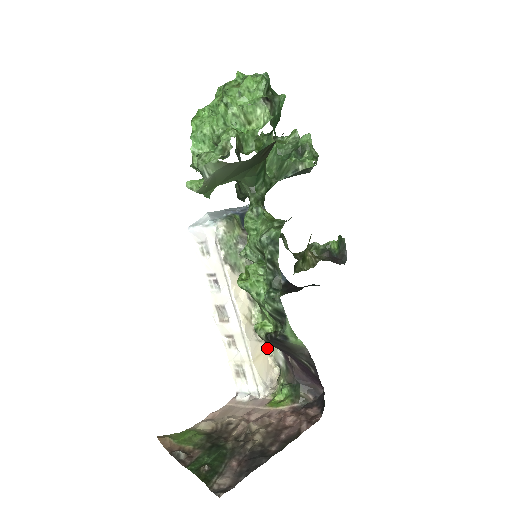
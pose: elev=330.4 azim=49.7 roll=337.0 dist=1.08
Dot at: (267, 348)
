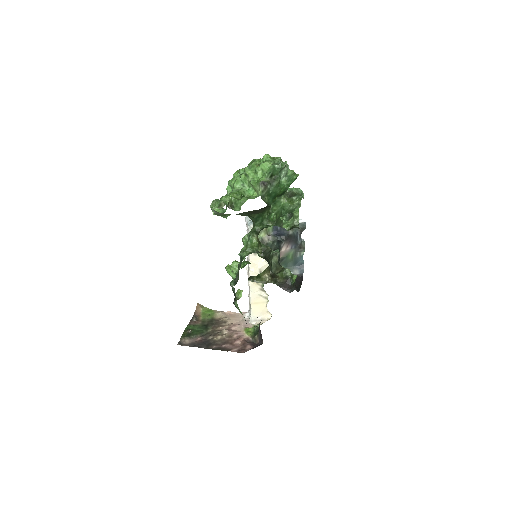
Dot at: (267, 302)
